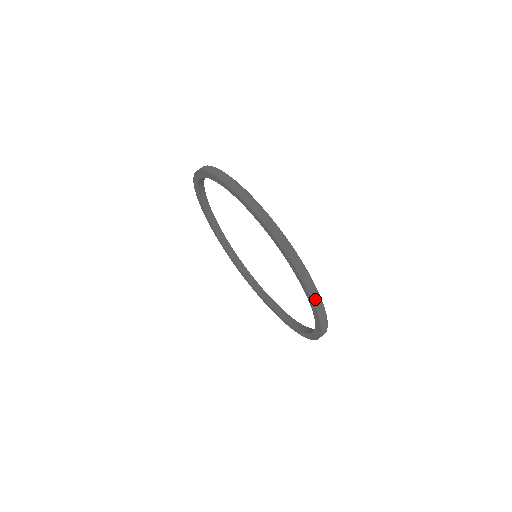
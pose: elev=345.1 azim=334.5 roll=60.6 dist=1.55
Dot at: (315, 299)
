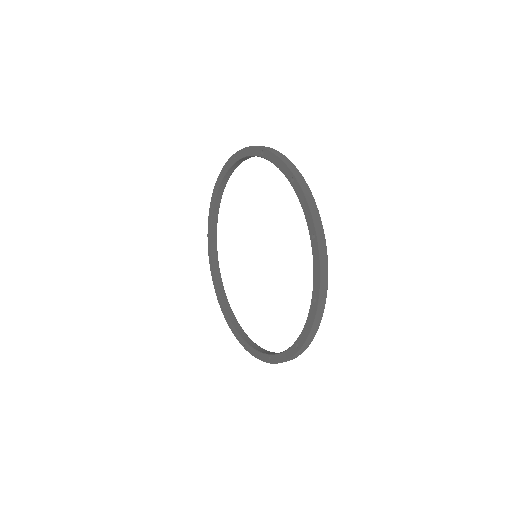
Dot at: (316, 220)
